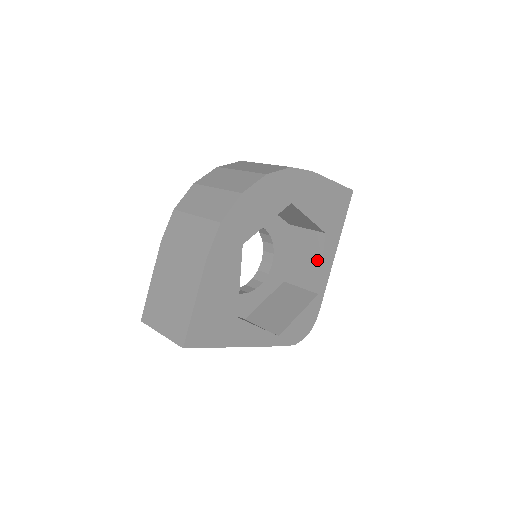
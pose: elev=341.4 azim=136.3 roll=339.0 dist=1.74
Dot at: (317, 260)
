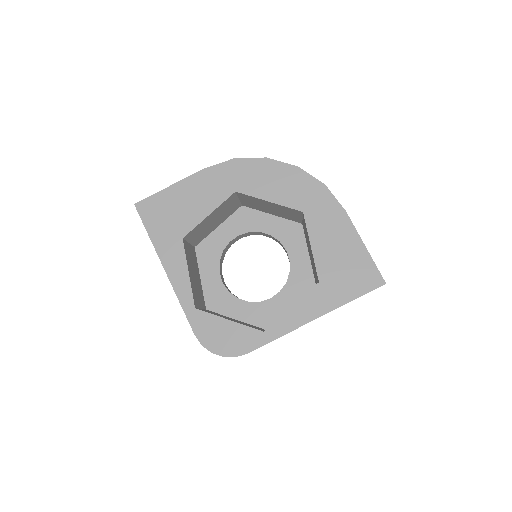
Dot at: occluded
